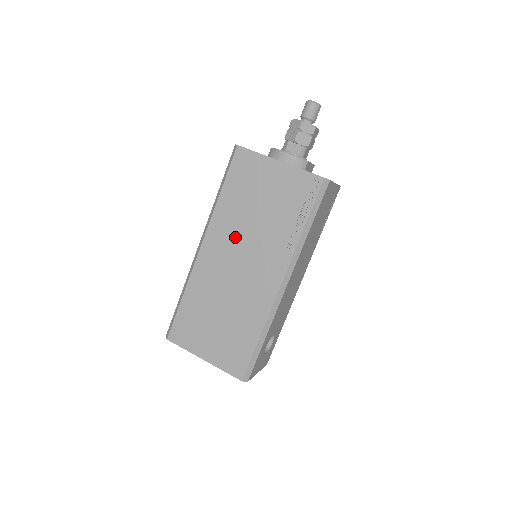
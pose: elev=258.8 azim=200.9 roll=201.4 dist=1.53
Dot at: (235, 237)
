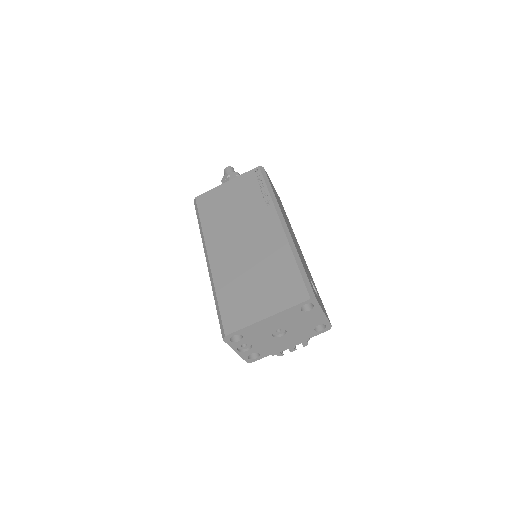
Dot at: (228, 232)
